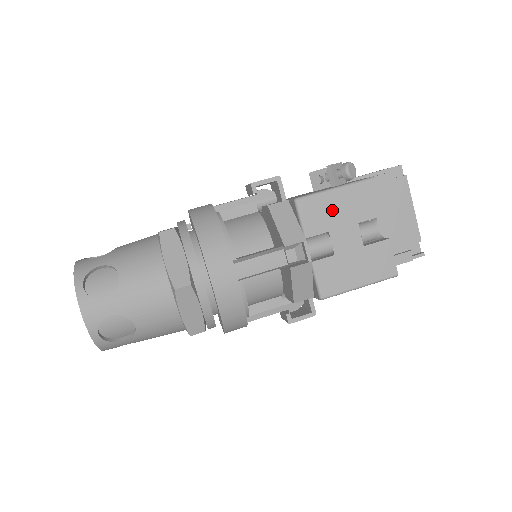
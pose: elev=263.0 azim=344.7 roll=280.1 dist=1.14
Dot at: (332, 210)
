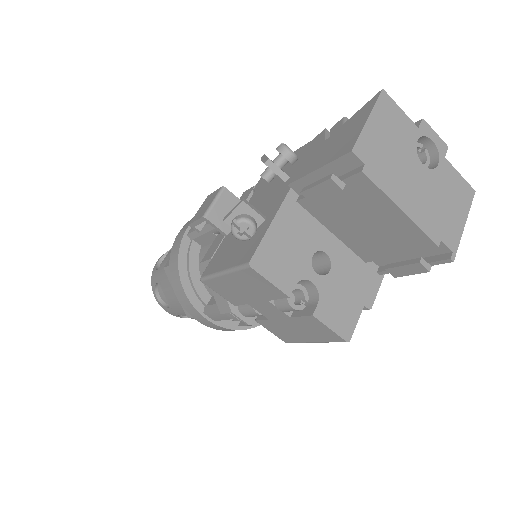
Dot at: (235, 290)
